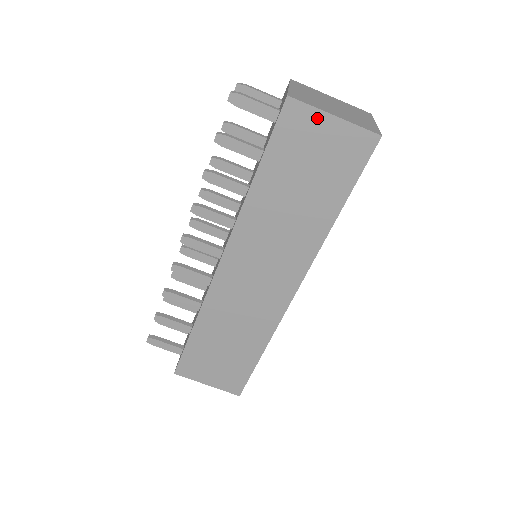
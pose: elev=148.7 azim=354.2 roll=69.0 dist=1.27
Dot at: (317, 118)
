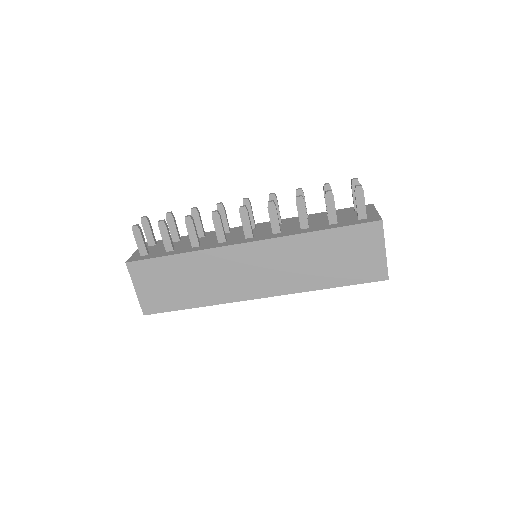
Dot at: (379, 242)
